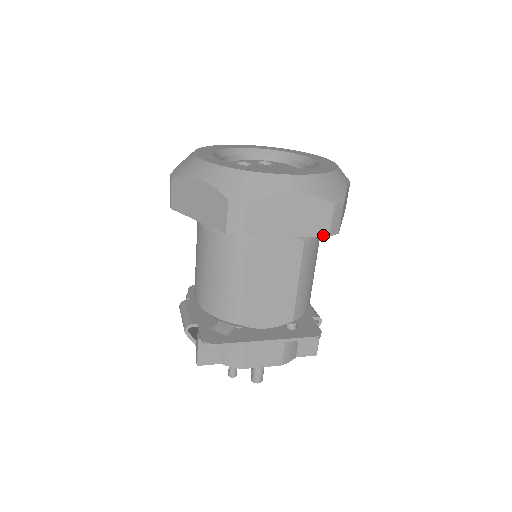
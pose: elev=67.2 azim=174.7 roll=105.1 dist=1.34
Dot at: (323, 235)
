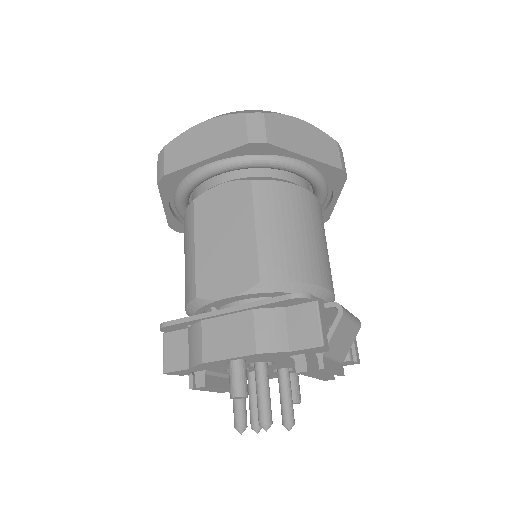
Dot at: (241, 145)
